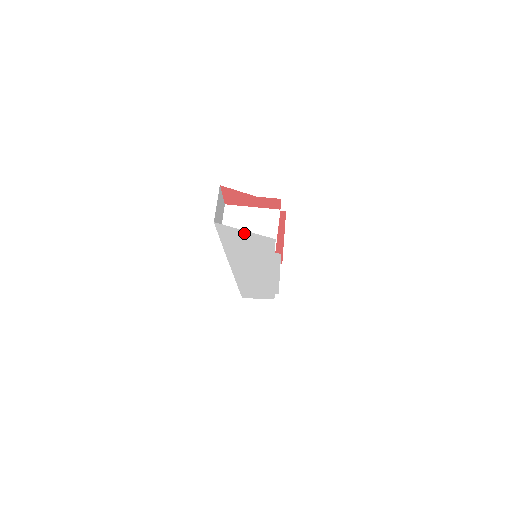
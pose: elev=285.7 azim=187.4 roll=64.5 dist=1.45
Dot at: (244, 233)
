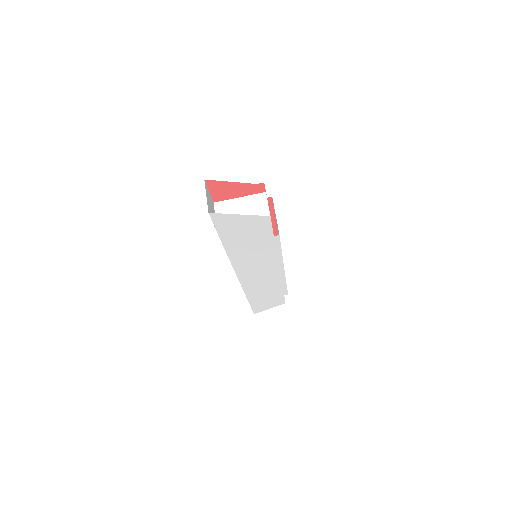
Dot at: (239, 218)
